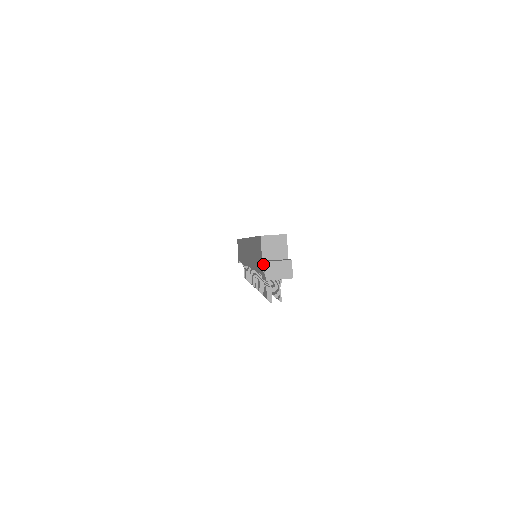
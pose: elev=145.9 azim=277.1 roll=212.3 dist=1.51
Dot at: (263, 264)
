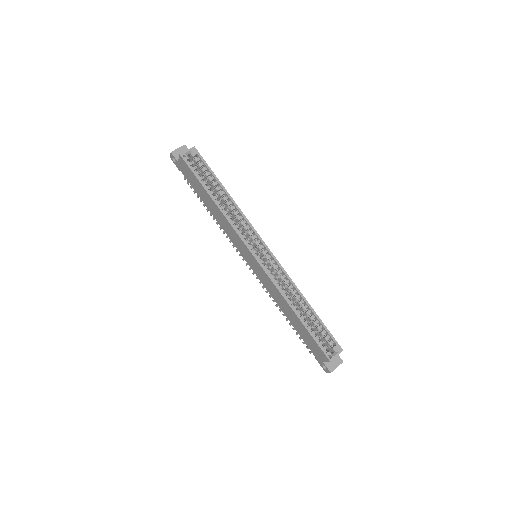
Dot at: (326, 368)
